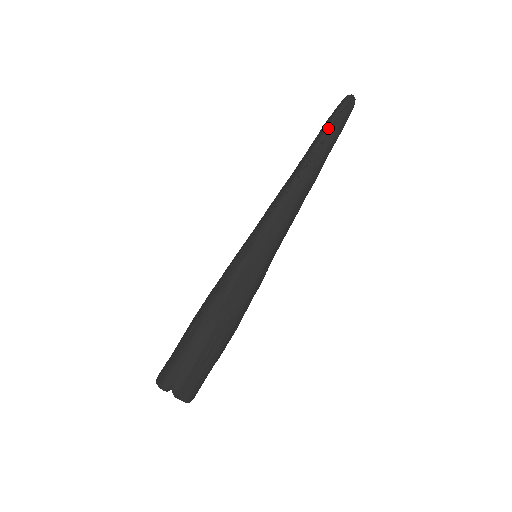
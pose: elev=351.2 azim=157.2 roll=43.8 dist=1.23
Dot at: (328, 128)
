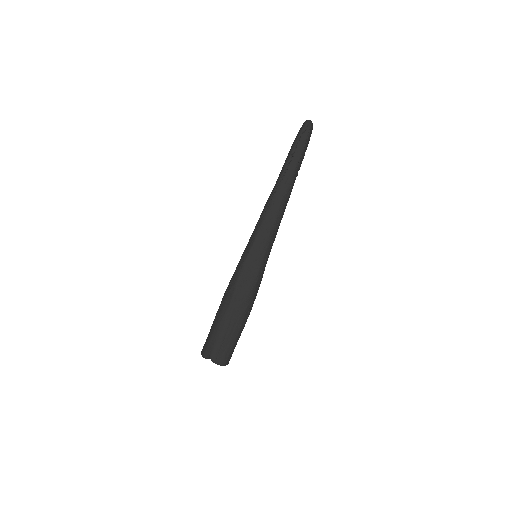
Dot at: (292, 151)
